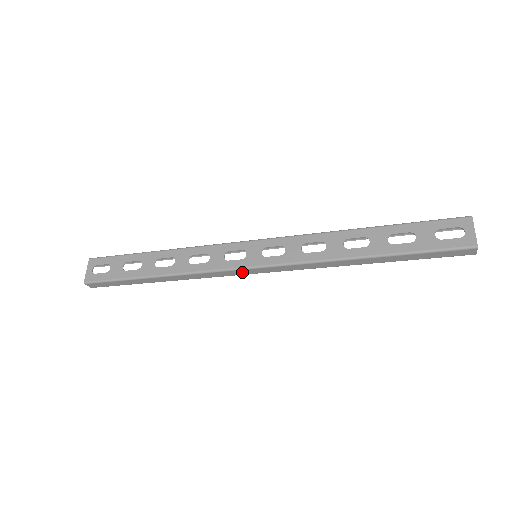
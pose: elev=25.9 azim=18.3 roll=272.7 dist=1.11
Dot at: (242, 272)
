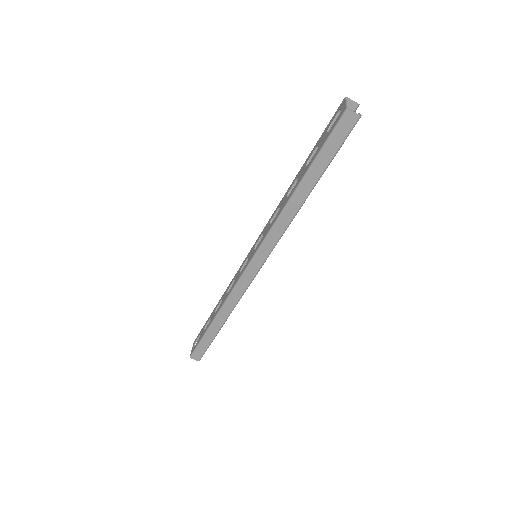
Dot at: (250, 273)
